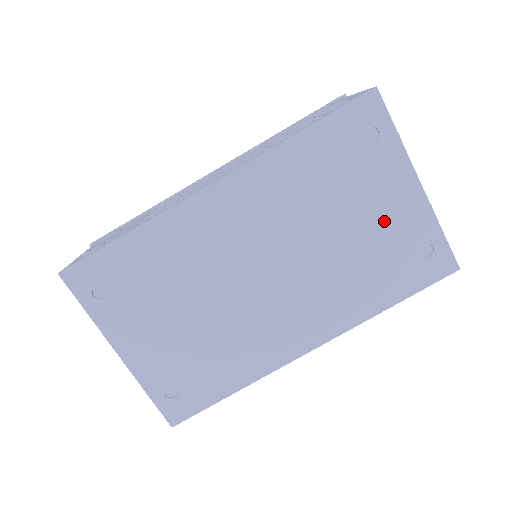
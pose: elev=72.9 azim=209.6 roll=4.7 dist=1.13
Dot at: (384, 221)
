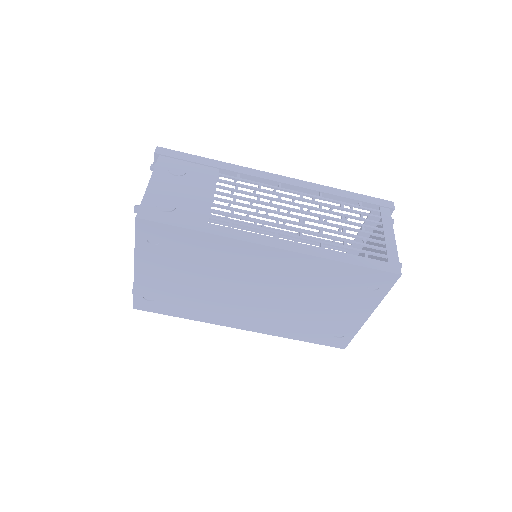
Dot at: (336, 316)
